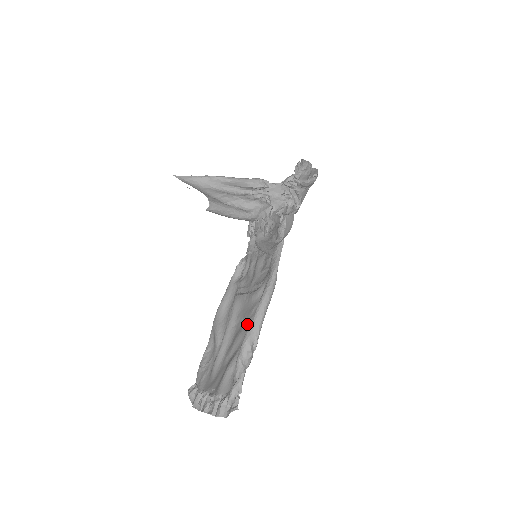
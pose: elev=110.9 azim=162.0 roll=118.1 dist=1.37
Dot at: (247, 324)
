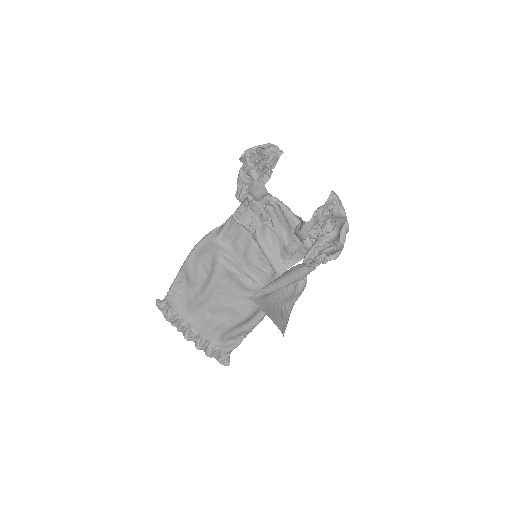
Dot at: (237, 305)
